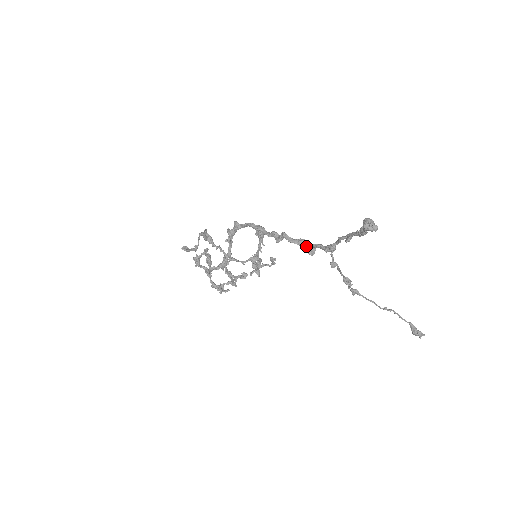
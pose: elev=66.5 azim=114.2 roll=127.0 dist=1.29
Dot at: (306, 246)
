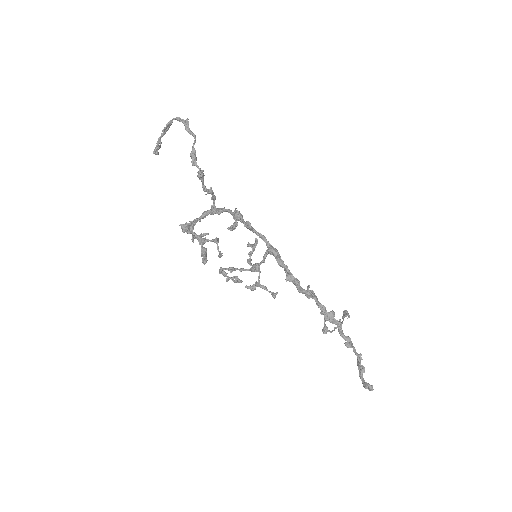
Dot at: occluded
